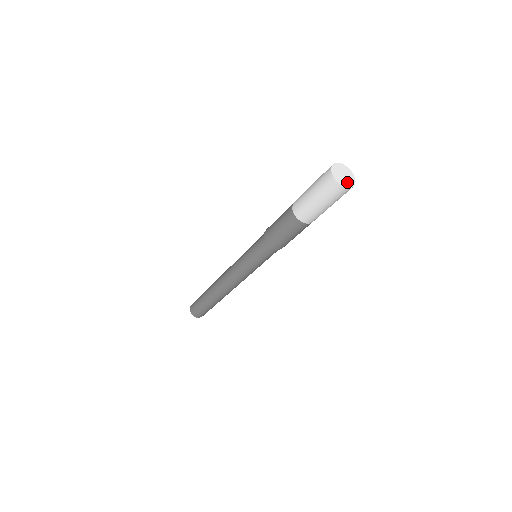
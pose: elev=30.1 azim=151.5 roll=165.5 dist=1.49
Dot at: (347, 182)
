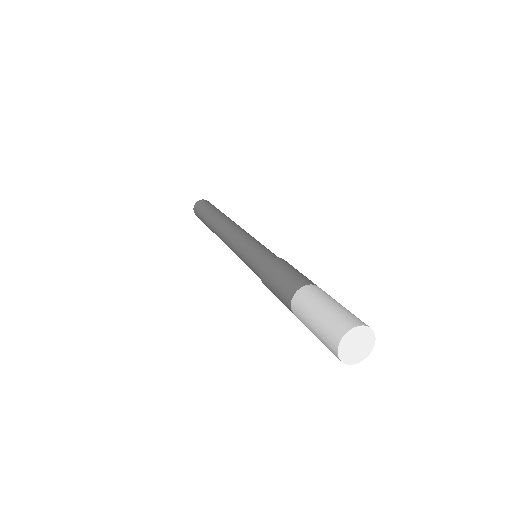
Dot at: (362, 352)
